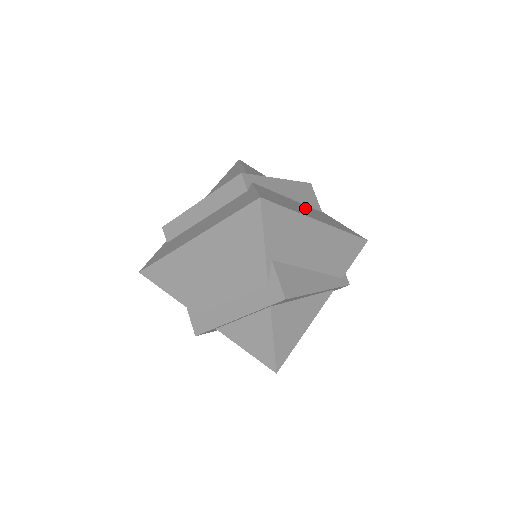
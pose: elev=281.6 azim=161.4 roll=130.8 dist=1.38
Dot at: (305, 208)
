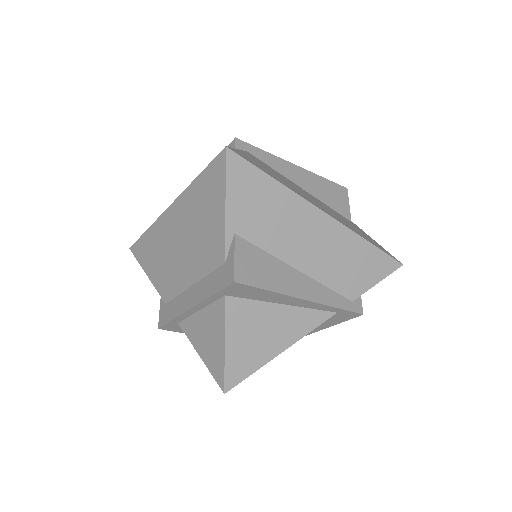
Dot at: (316, 200)
